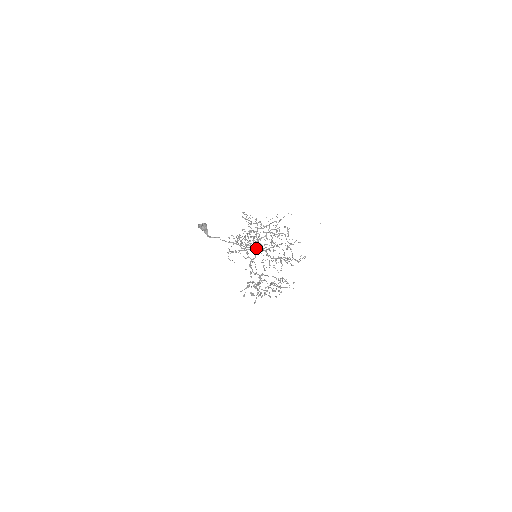
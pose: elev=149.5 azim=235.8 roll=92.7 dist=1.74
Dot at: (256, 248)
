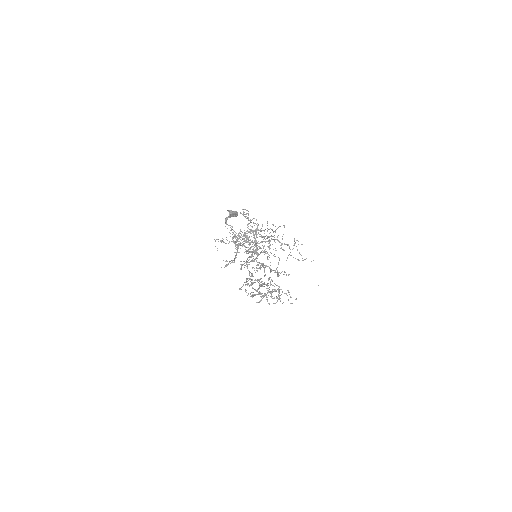
Dot at: (246, 247)
